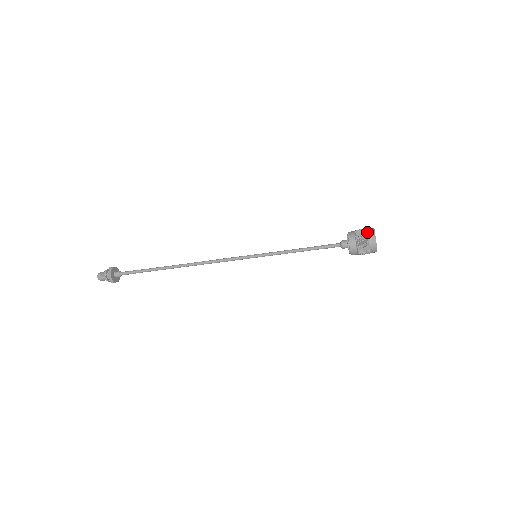
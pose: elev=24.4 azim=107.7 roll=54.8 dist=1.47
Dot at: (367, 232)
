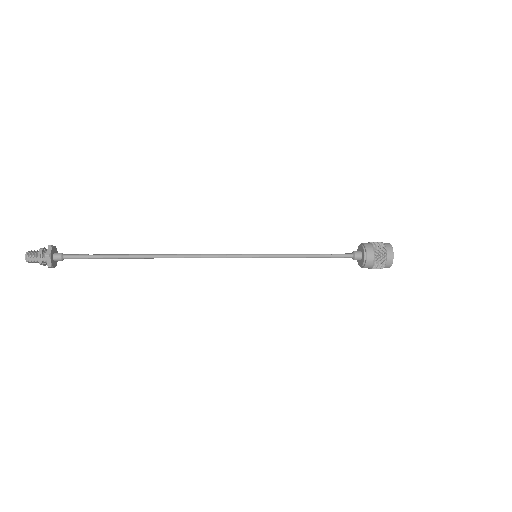
Dot at: (385, 245)
